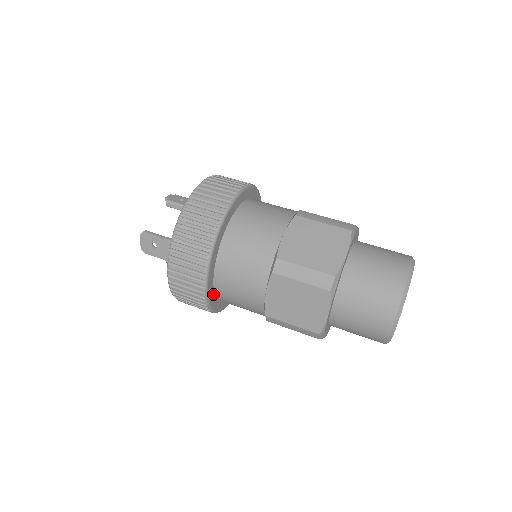
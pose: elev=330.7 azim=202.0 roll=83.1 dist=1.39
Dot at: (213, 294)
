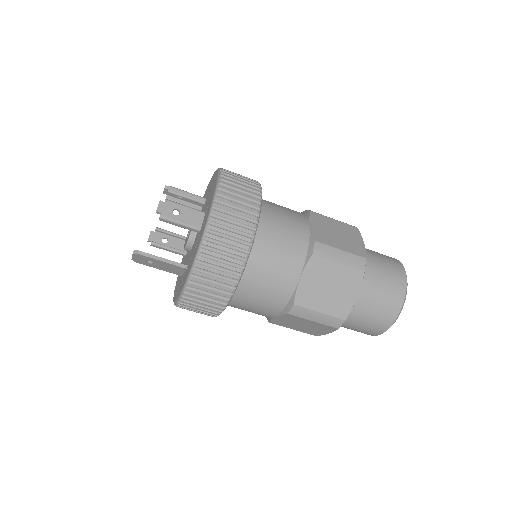
Dot at: occluded
